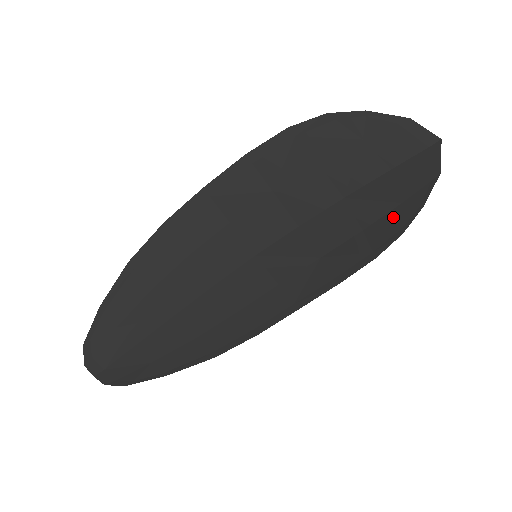
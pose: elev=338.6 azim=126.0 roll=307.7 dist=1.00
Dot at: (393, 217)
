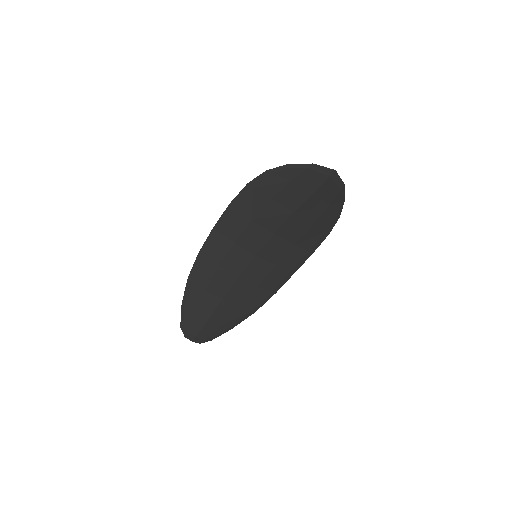
Dot at: (328, 213)
